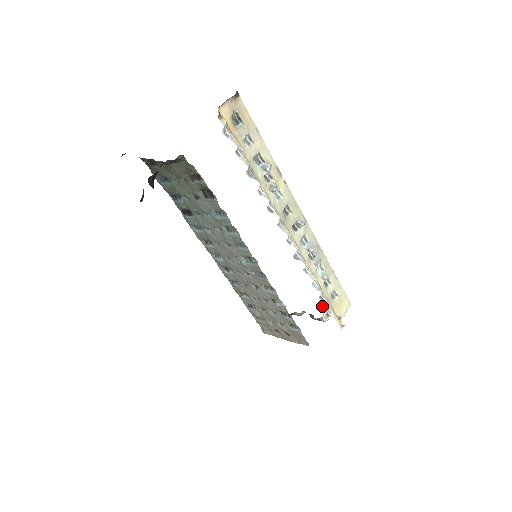
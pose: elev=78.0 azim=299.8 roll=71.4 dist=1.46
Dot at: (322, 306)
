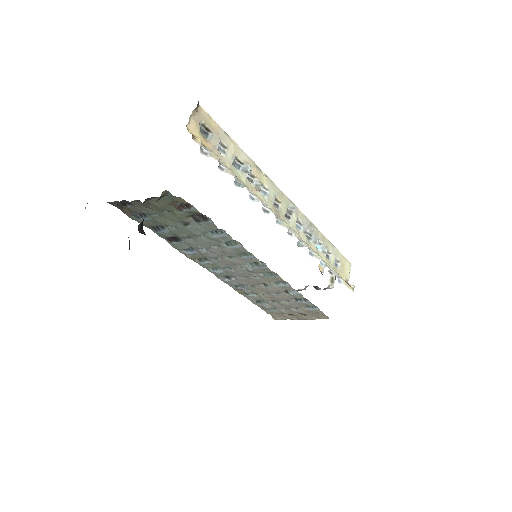
Dot at: (322, 274)
